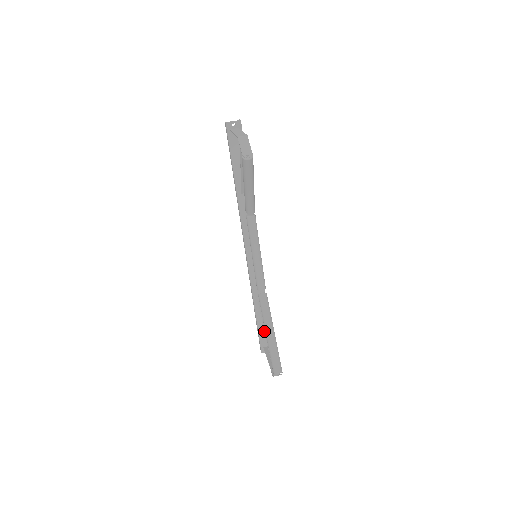
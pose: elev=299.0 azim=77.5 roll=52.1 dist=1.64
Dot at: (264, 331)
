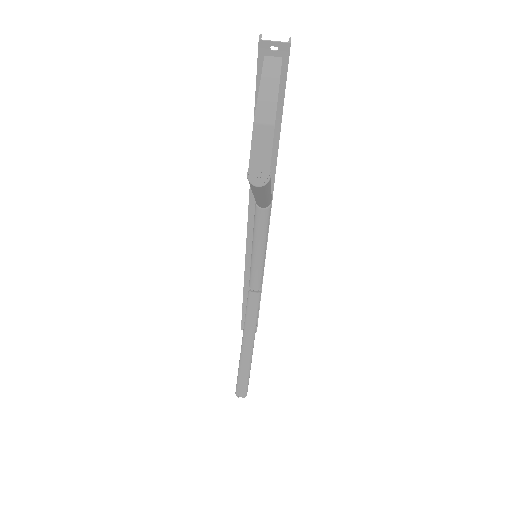
Dot at: occluded
